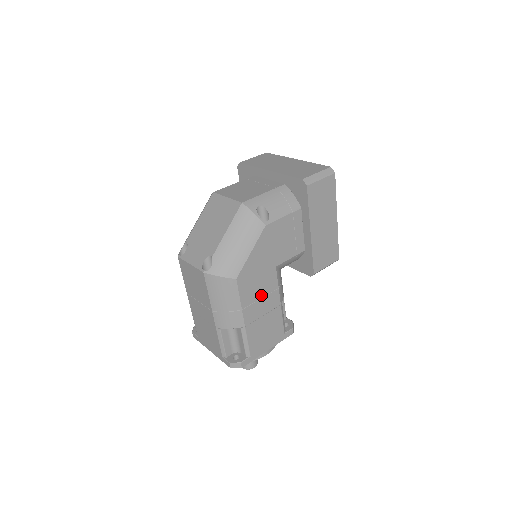
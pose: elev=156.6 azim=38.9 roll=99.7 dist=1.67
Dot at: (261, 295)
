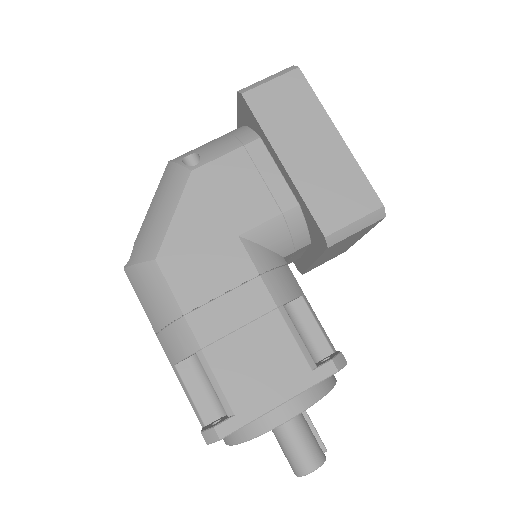
Dot at: (221, 288)
